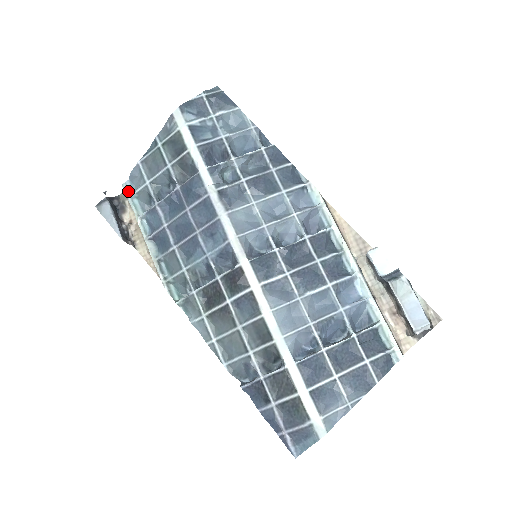
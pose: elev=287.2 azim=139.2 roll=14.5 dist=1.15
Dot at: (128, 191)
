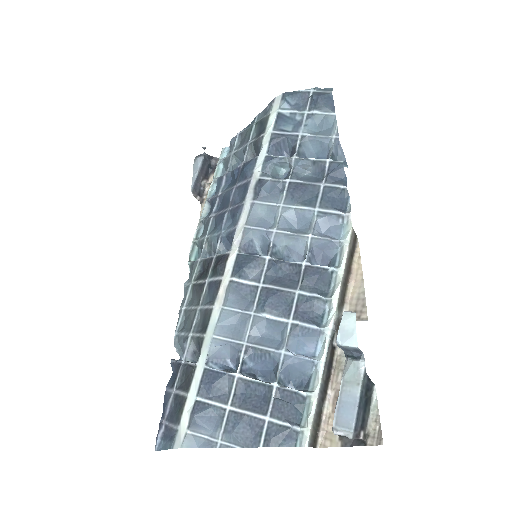
Dot at: (222, 155)
